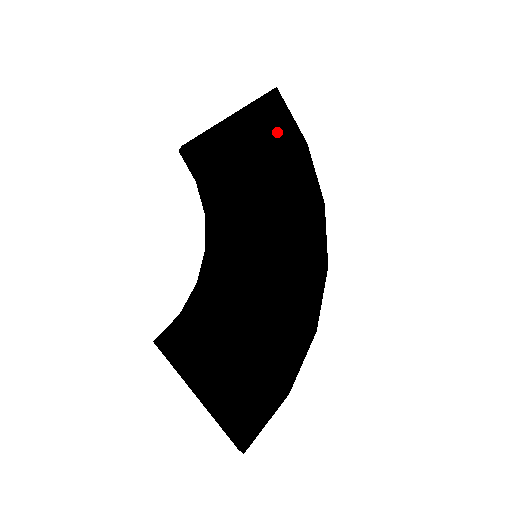
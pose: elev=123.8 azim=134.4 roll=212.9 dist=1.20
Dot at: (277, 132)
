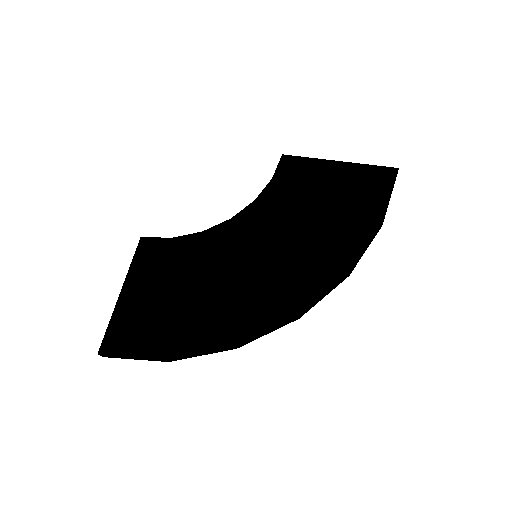
Dot at: (364, 194)
